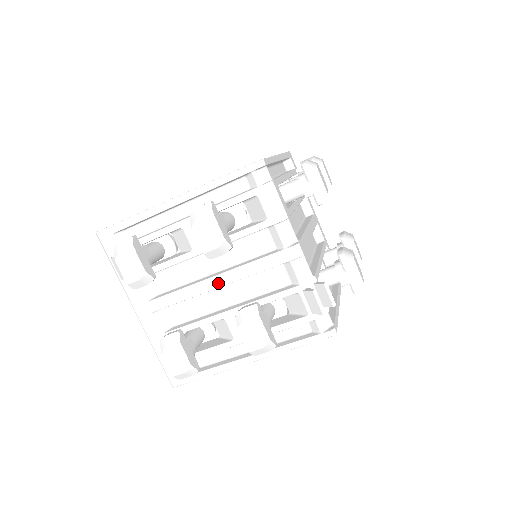
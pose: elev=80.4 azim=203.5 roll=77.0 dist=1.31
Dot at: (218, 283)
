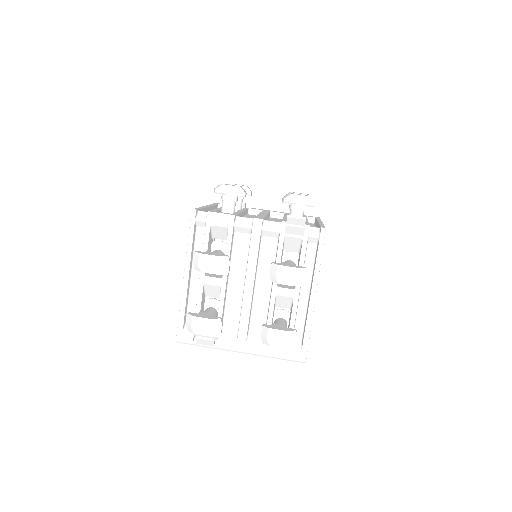
Dot at: (250, 284)
